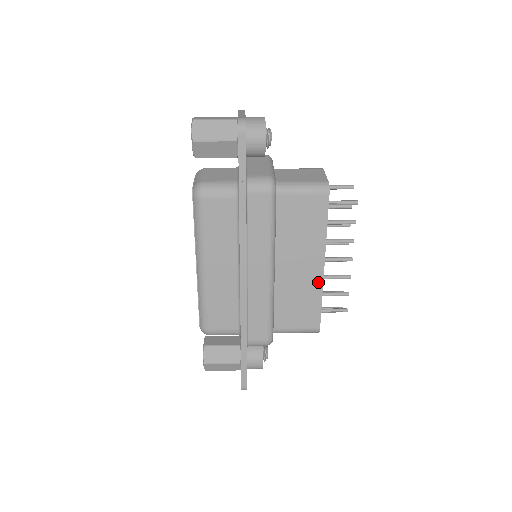
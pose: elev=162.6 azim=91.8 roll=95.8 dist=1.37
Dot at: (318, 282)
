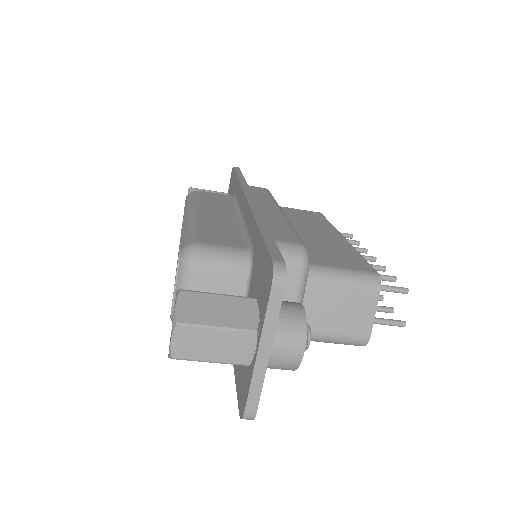
Dot at: (345, 244)
